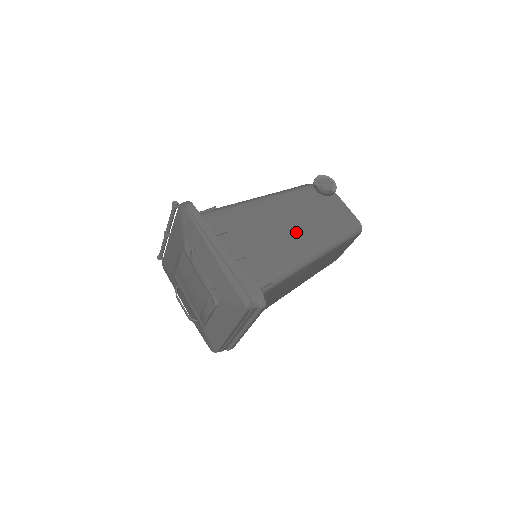
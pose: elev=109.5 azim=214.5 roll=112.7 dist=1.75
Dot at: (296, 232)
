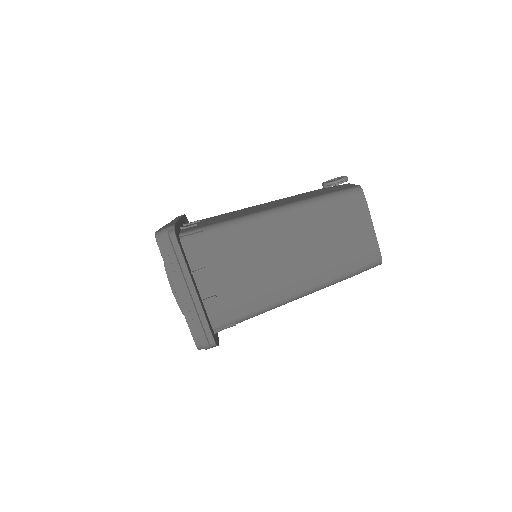
Dot at: occluded
